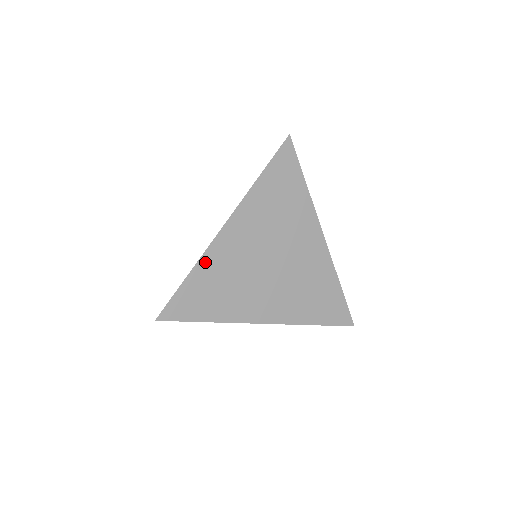
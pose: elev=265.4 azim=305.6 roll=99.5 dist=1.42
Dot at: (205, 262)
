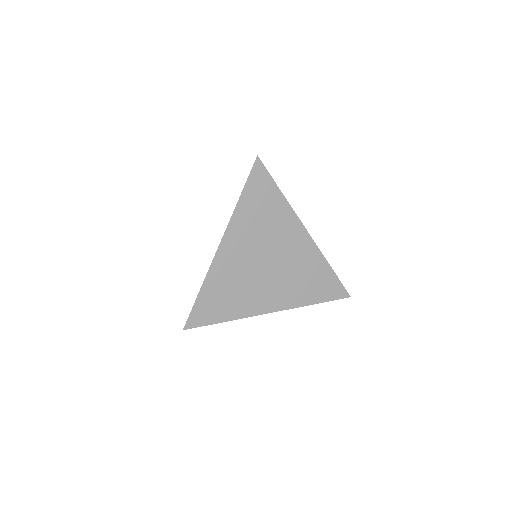
Dot at: (211, 277)
